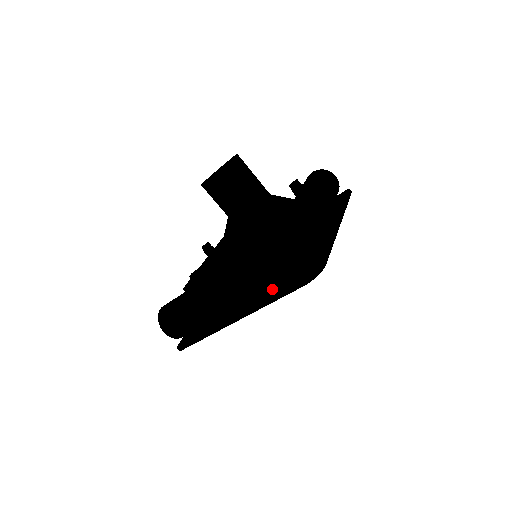
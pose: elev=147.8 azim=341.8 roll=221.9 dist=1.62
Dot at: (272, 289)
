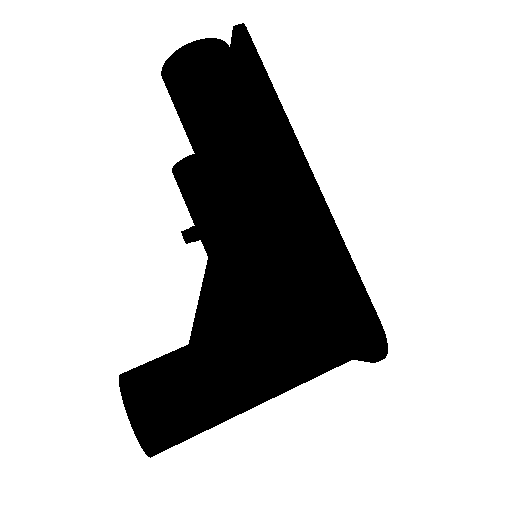
Dot at: occluded
